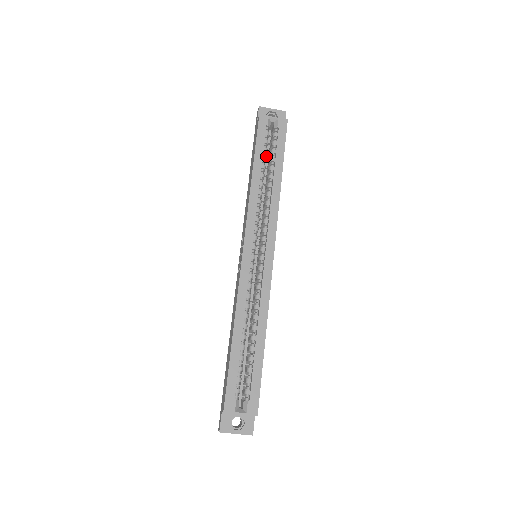
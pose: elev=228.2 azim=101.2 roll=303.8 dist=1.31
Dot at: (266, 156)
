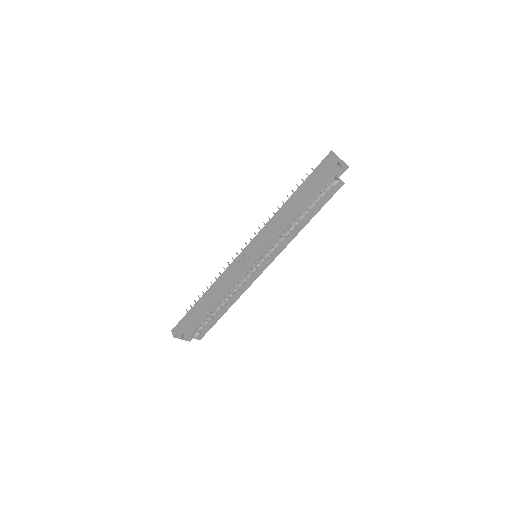
Dot at: occluded
